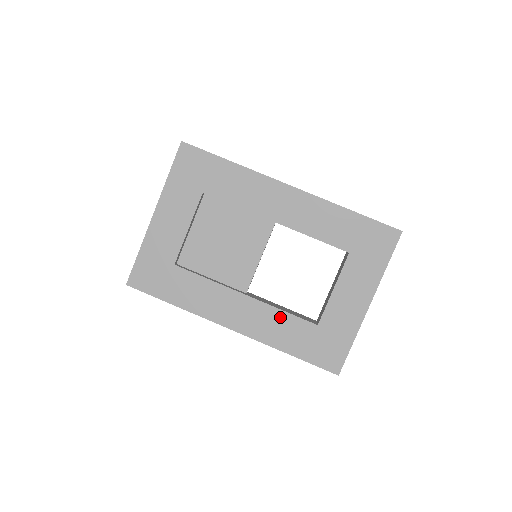
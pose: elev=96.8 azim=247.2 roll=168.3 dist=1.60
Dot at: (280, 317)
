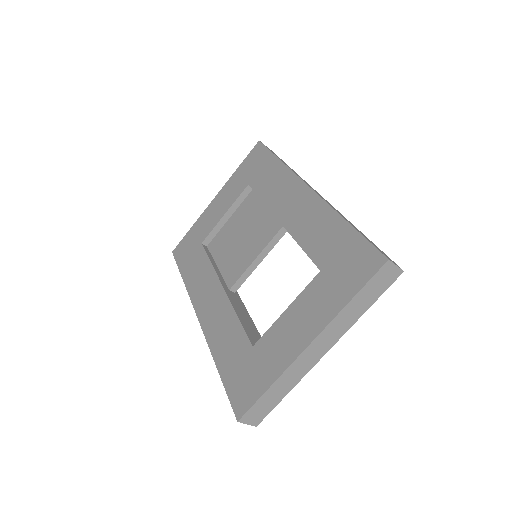
Dot at: (232, 322)
